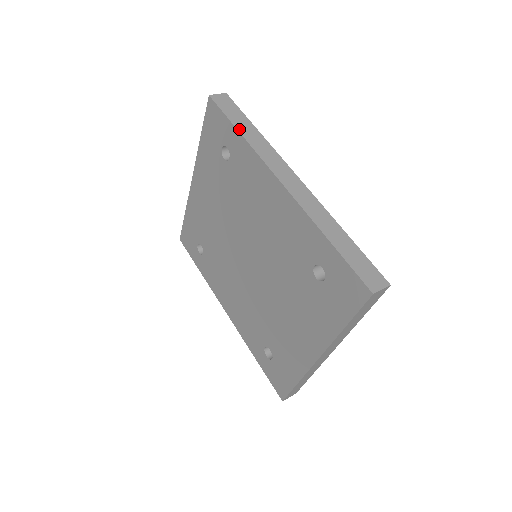
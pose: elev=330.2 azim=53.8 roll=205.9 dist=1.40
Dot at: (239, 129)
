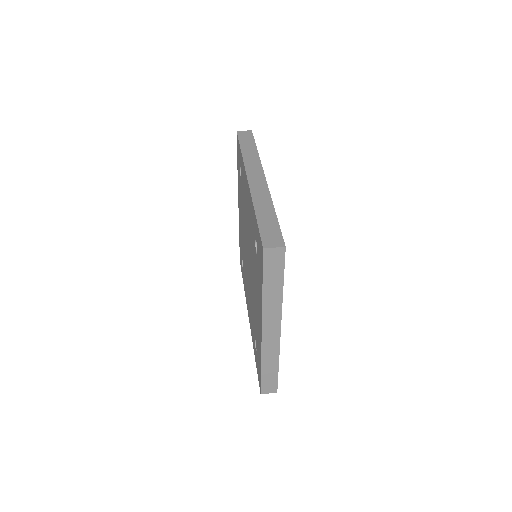
Dot at: (242, 149)
